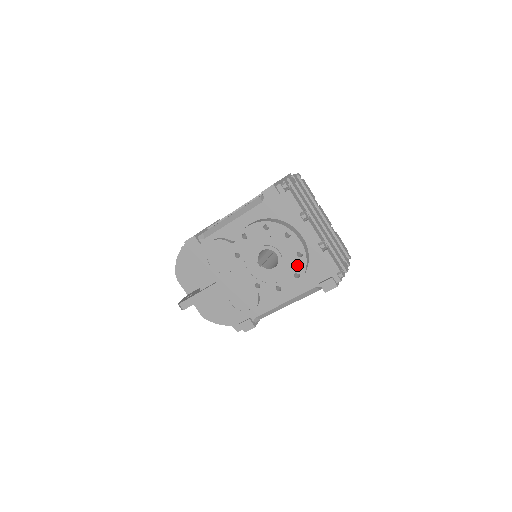
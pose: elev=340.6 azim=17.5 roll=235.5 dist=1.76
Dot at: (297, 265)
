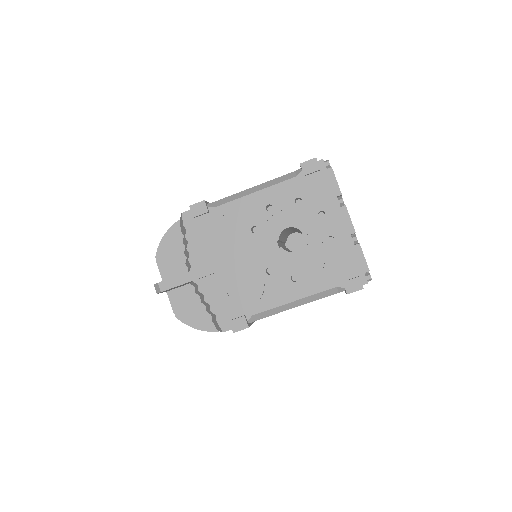
Dot at: (324, 252)
